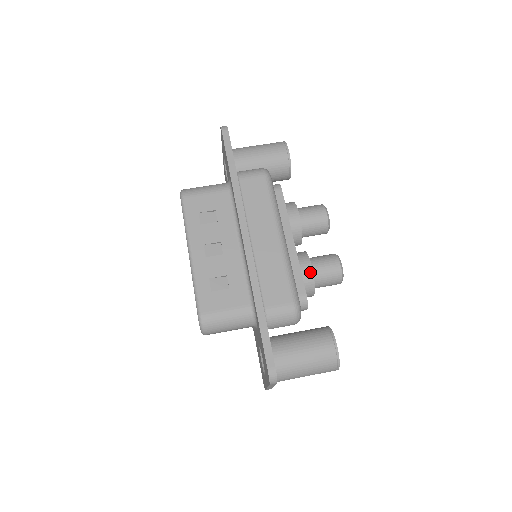
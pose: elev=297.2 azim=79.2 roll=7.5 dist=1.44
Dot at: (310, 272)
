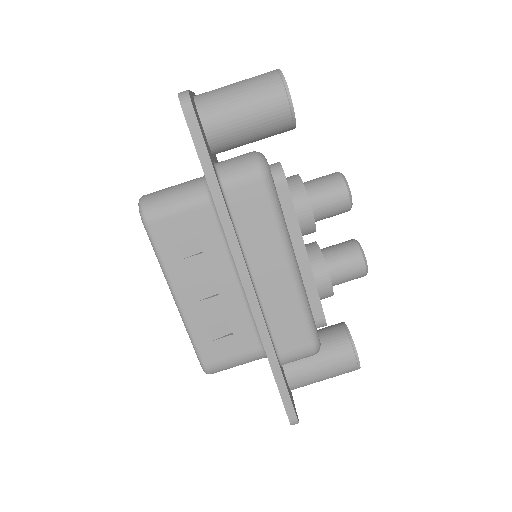
Dot at: (328, 286)
